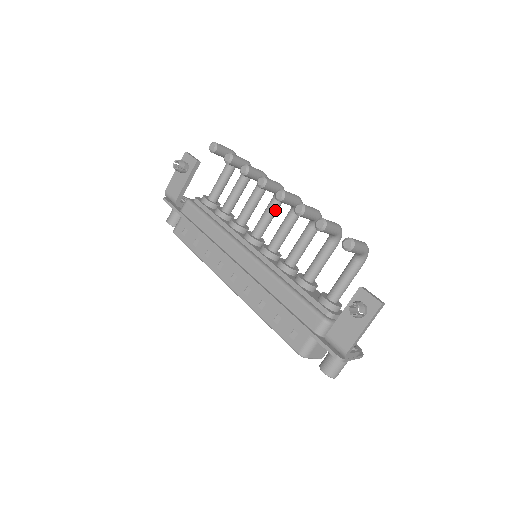
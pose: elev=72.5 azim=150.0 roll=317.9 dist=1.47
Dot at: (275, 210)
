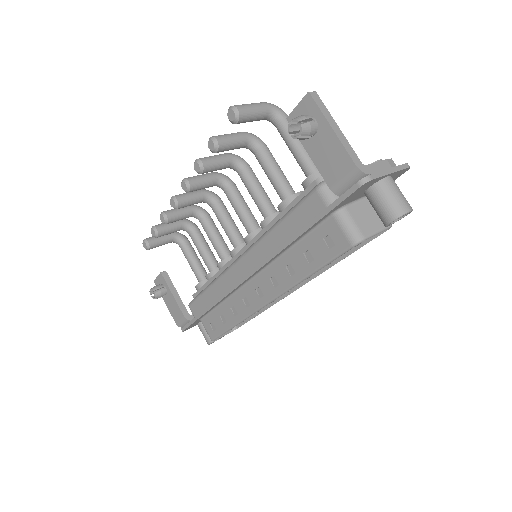
Dot at: (222, 210)
